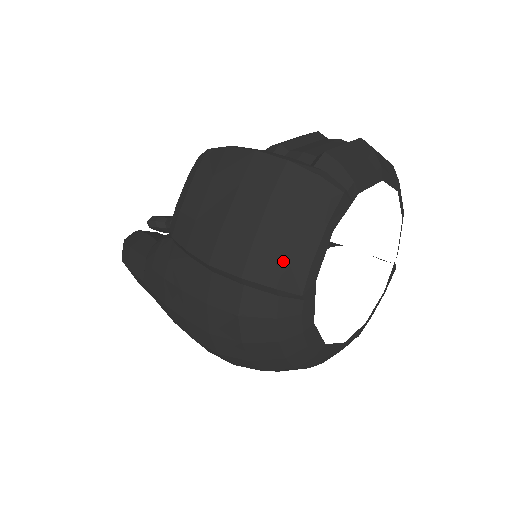
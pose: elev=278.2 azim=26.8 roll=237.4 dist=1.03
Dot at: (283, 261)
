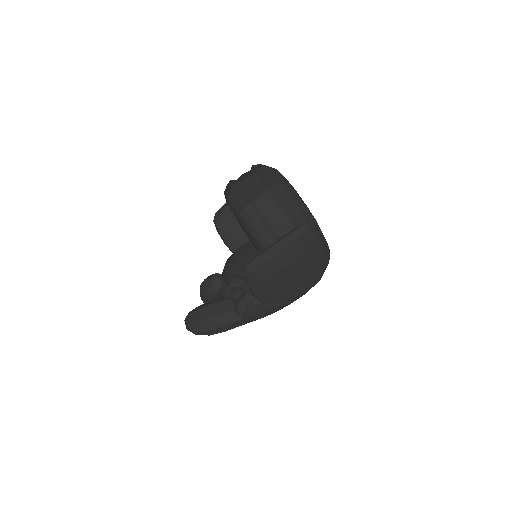
Dot at: (326, 256)
